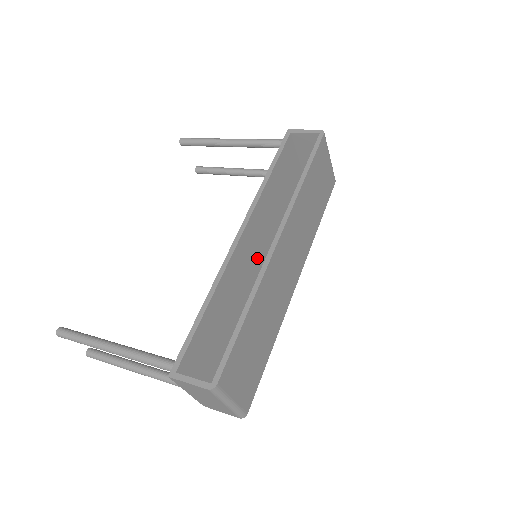
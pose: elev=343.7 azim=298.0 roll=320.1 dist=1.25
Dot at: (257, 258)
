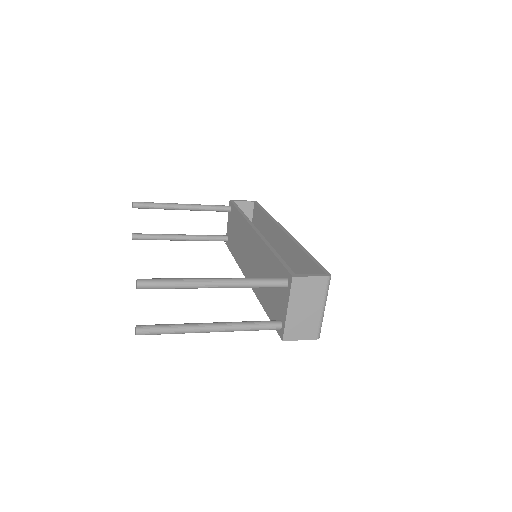
Dot at: occluded
